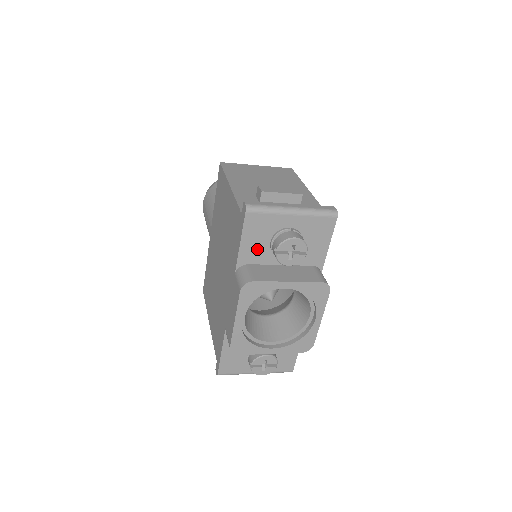
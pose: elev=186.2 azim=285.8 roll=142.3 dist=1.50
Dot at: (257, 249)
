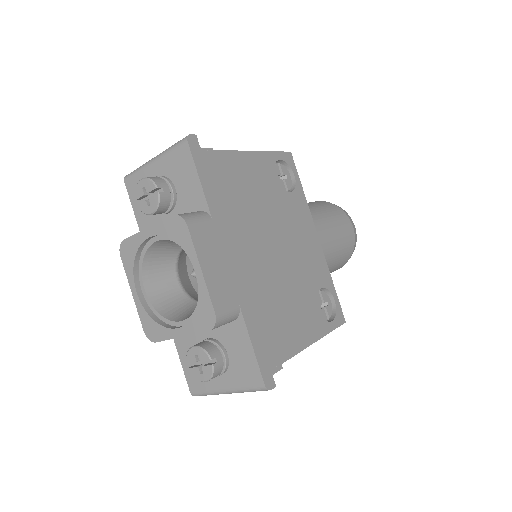
Dot at: (148, 215)
